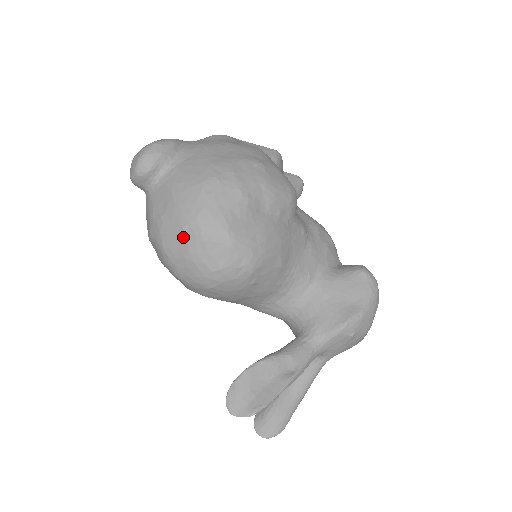
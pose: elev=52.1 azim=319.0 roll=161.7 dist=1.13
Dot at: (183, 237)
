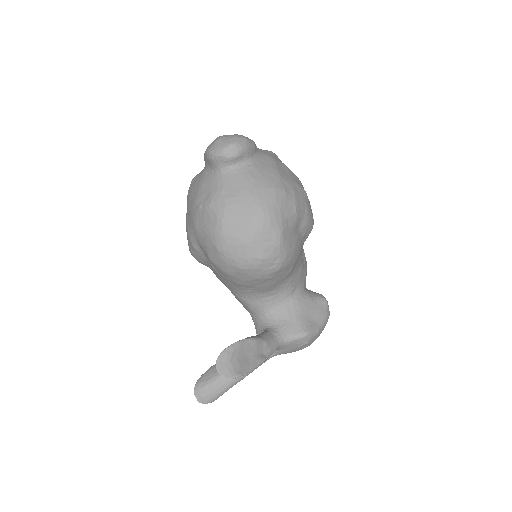
Dot at: (246, 222)
